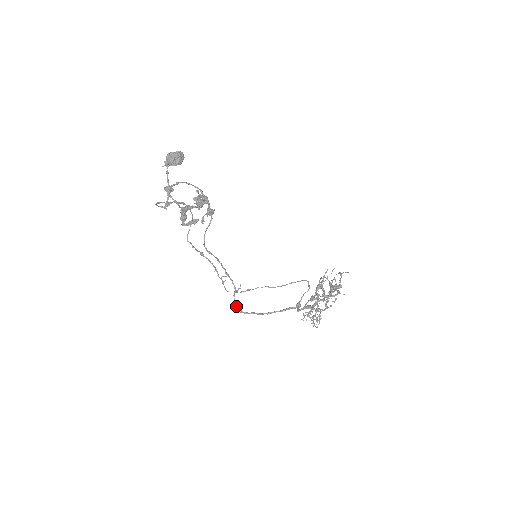
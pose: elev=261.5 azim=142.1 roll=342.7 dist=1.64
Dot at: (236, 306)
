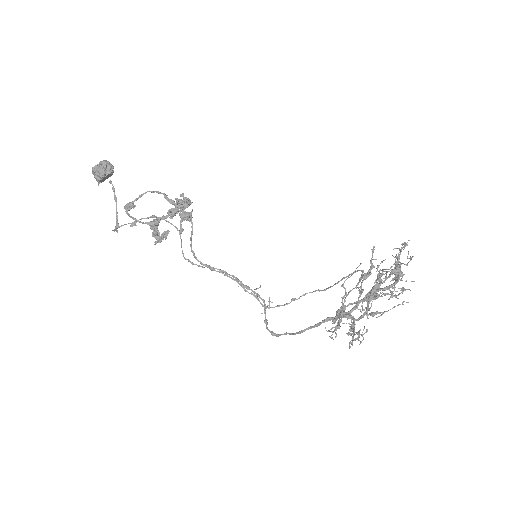
Dot at: (266, 327)
